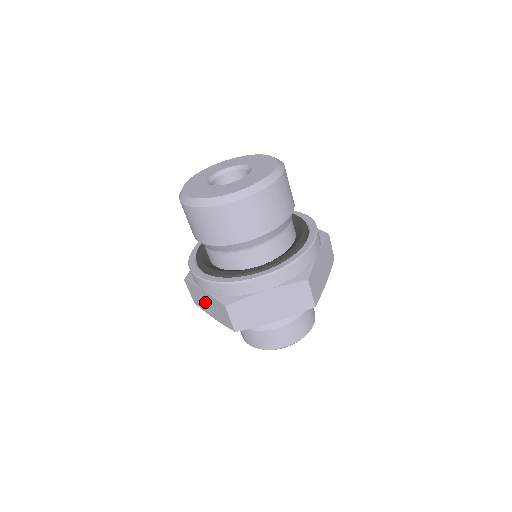
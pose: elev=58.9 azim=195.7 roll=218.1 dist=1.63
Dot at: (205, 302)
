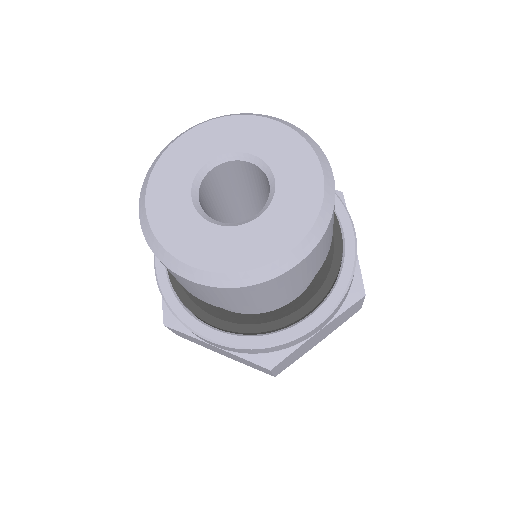
Dot at: occluded
